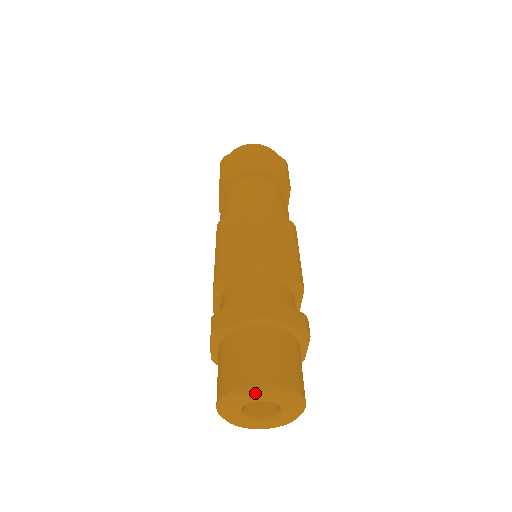
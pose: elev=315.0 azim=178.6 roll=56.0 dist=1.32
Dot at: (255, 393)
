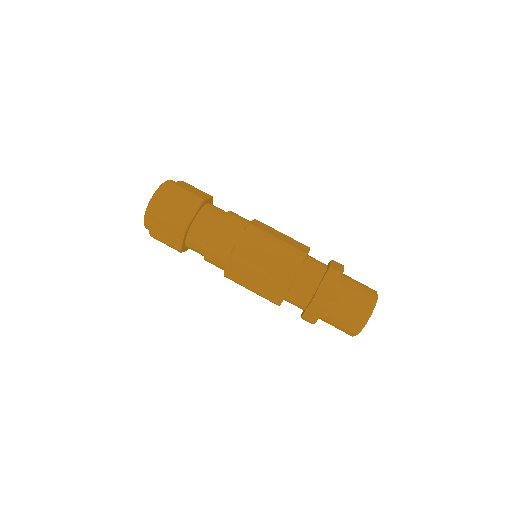
Dot at: occluded
